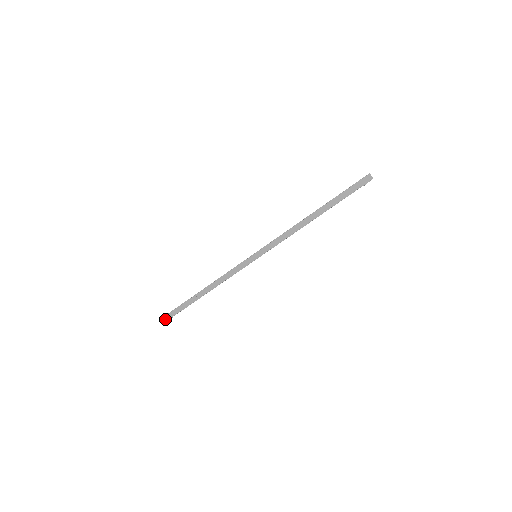
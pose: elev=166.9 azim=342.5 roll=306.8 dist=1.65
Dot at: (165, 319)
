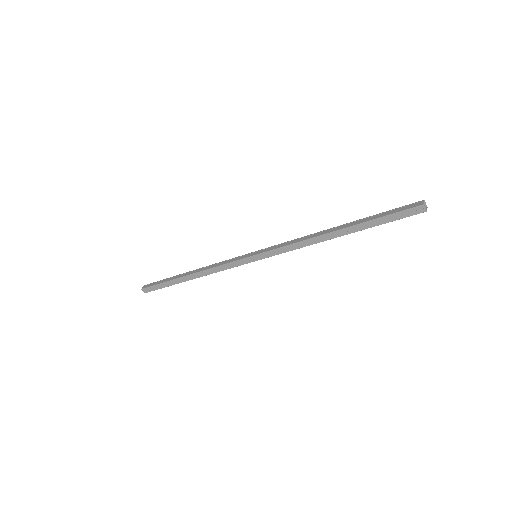
Dot at: (146, 291)
